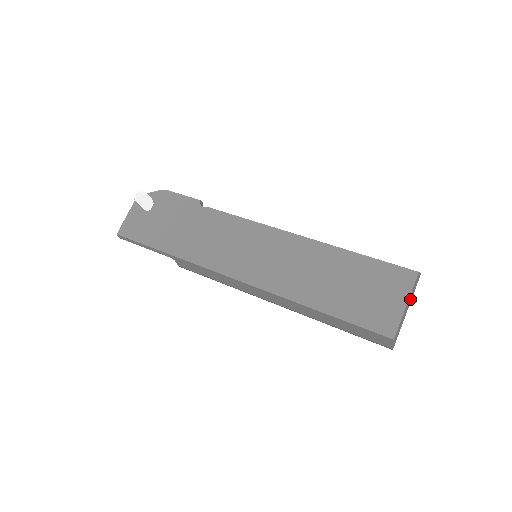
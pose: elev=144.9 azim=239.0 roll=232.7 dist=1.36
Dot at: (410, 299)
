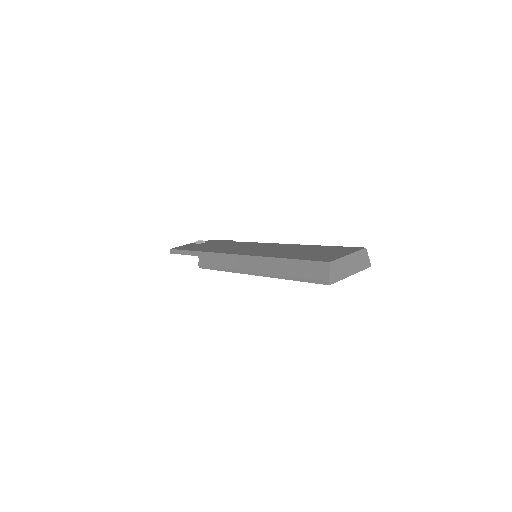
Dot at: (355, 265)
